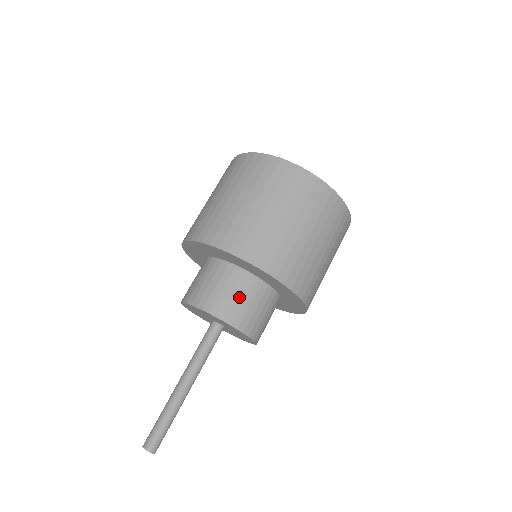
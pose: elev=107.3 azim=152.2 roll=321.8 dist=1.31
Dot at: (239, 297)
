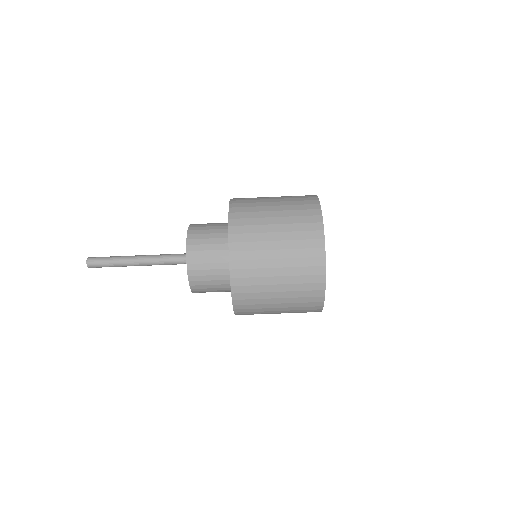
Dot at: occluded
